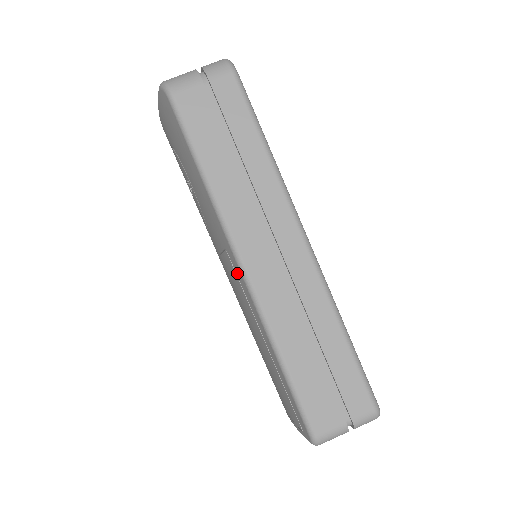
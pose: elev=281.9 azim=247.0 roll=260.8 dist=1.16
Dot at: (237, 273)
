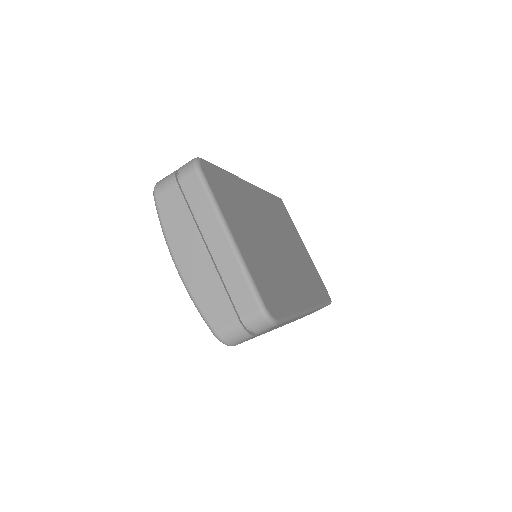
Dot at: occluded
